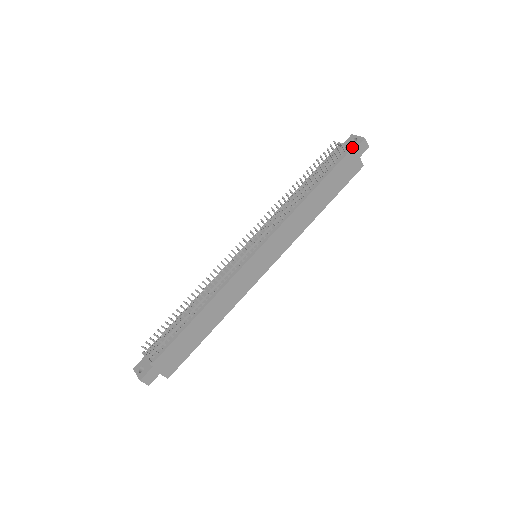
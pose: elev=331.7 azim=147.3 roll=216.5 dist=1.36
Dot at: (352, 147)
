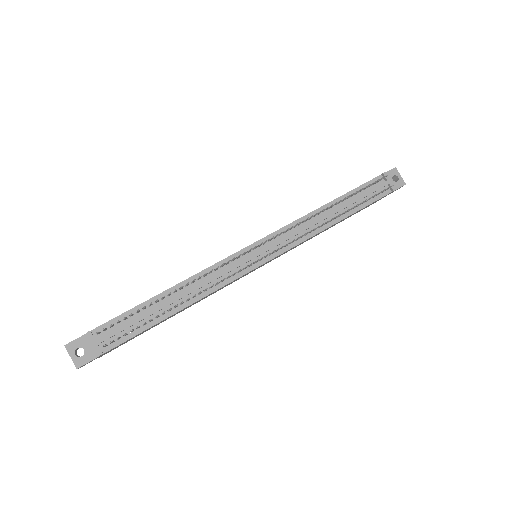
Dot at: (392, 187)
